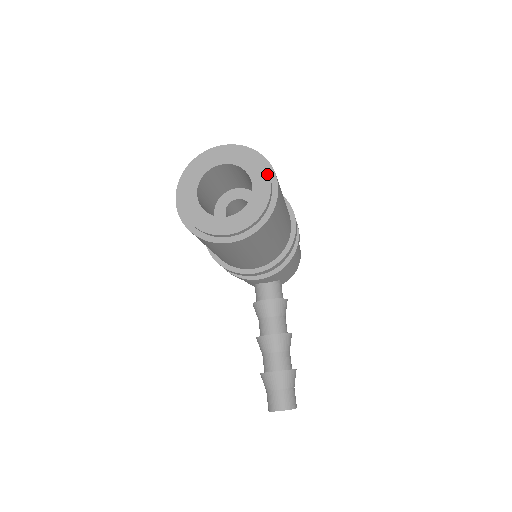
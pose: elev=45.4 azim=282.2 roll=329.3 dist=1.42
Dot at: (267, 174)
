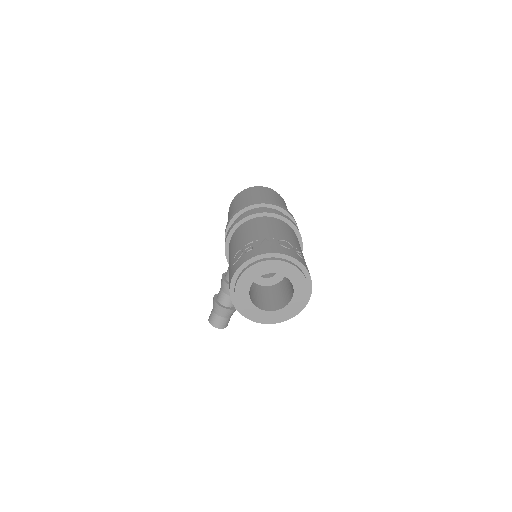
Dot at: (306, 296)
